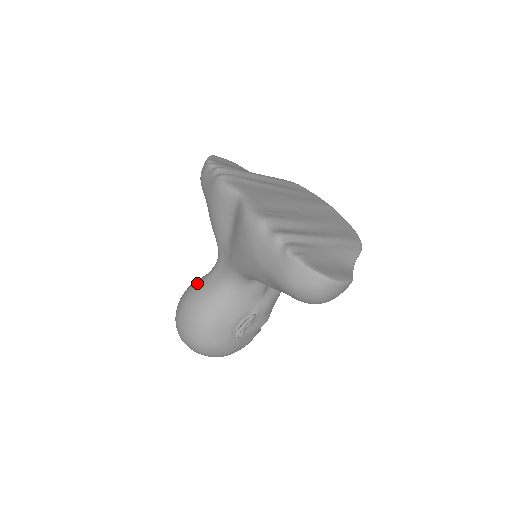
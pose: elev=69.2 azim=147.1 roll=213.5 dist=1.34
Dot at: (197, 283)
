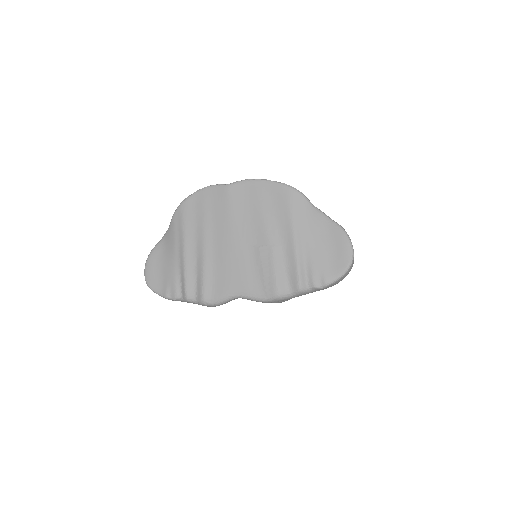
Dot at: occluded
